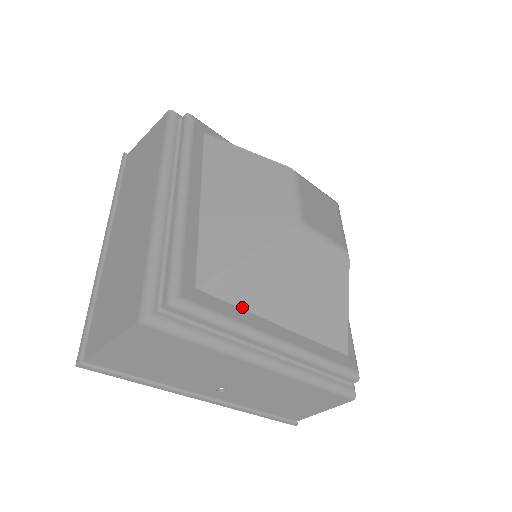
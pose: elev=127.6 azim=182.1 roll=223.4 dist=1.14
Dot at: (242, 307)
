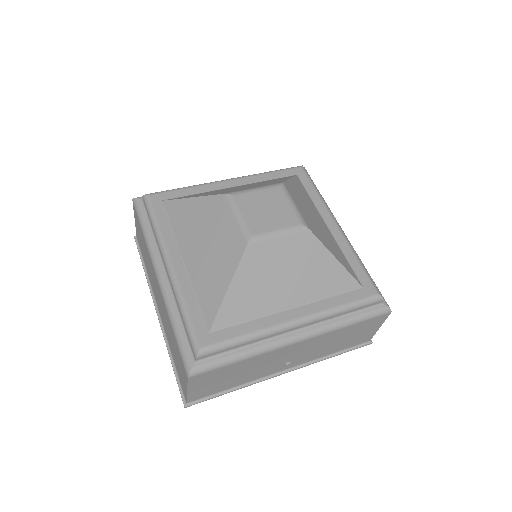
Dot at: (250, 320)
